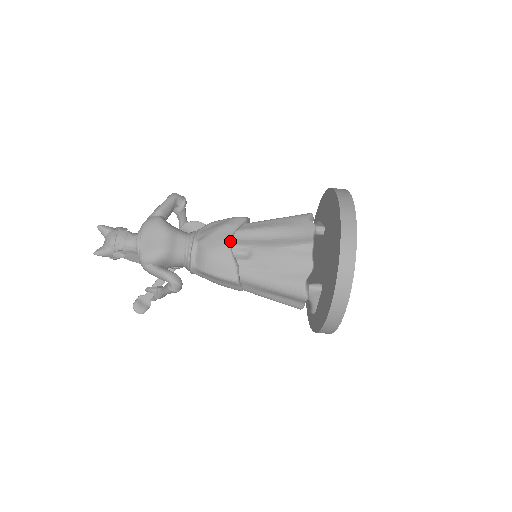
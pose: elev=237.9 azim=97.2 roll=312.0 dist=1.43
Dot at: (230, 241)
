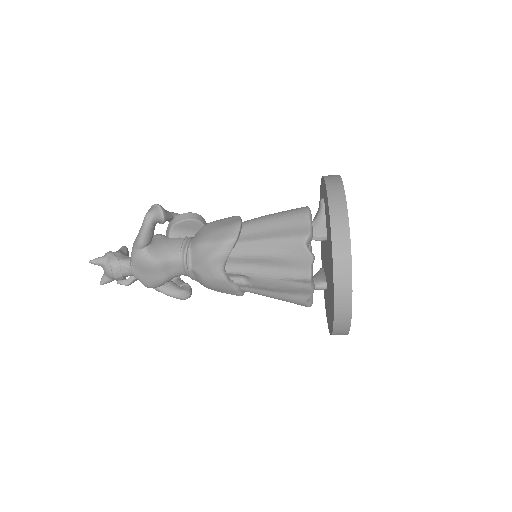
Dot at: (224, 270)
